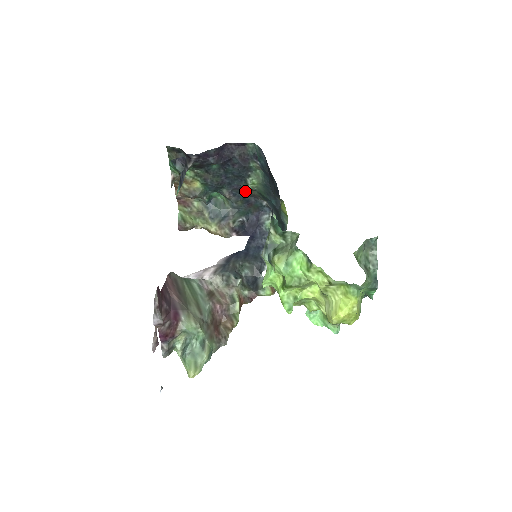
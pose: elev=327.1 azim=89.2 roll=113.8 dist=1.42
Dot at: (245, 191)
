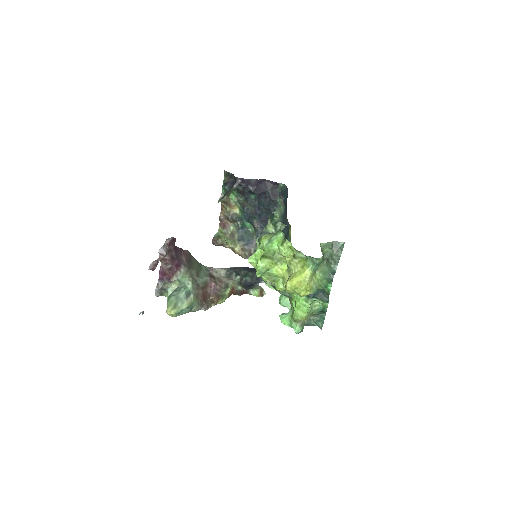
Dot at: occluded
